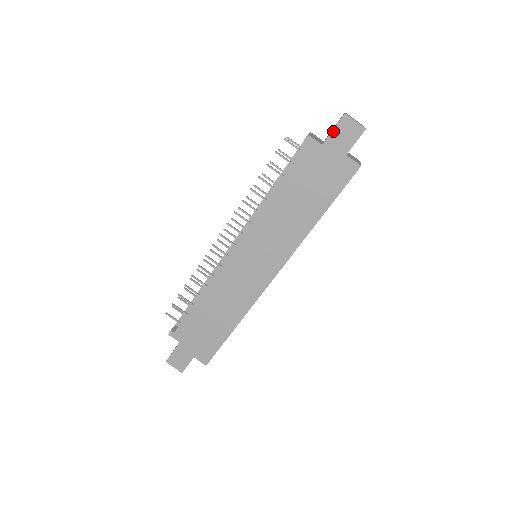
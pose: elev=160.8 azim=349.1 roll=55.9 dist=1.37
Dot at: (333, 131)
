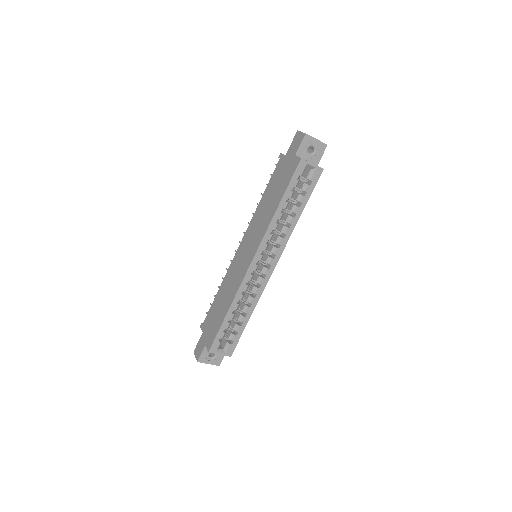
Dot at: (291, 144)
